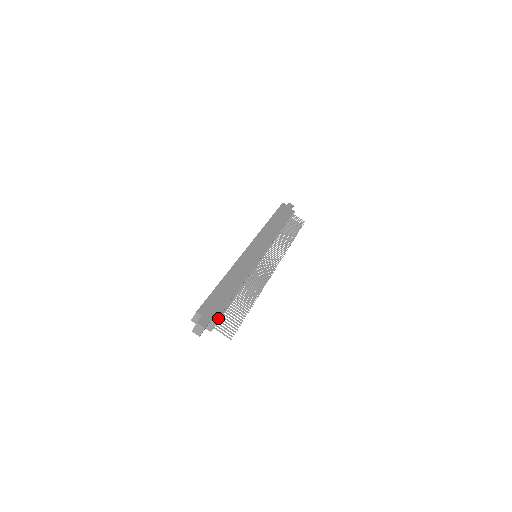
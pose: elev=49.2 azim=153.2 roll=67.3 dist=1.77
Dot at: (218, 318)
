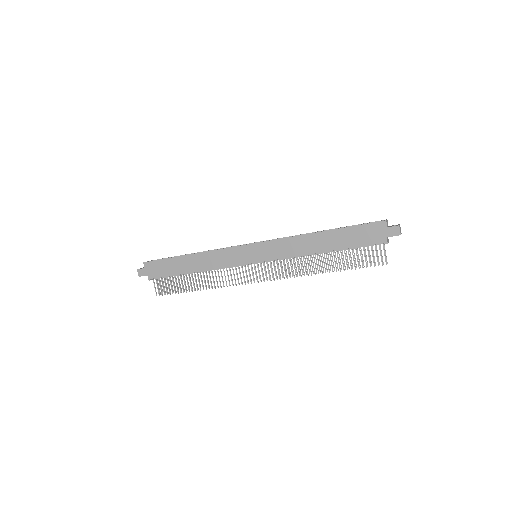
Dot at: (160, 277)
